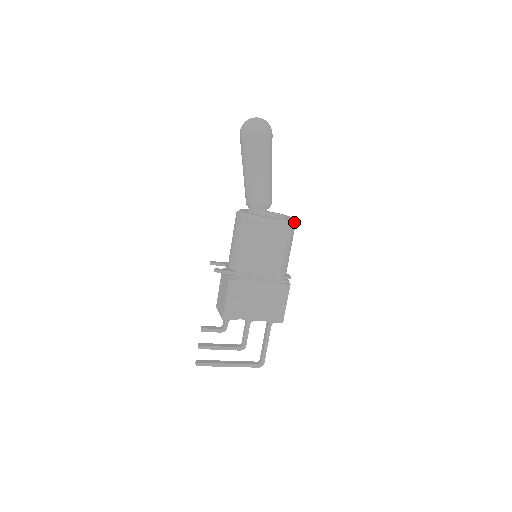
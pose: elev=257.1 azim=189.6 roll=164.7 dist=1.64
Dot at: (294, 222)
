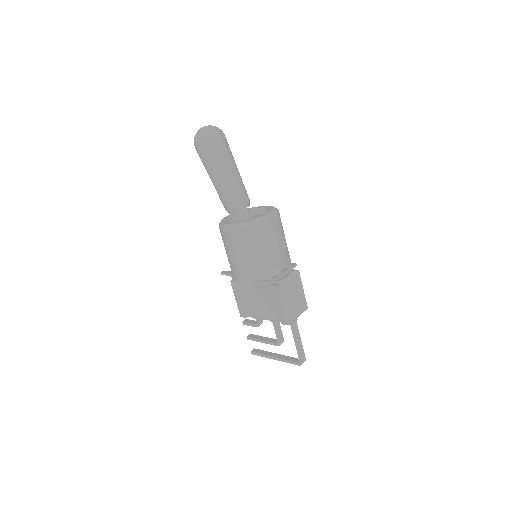
Dot at: (256, 221)
